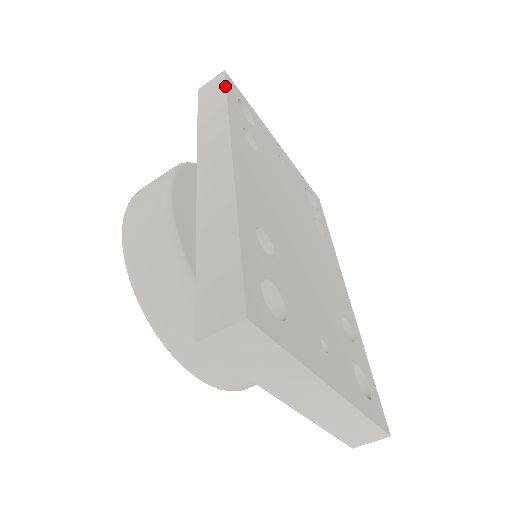
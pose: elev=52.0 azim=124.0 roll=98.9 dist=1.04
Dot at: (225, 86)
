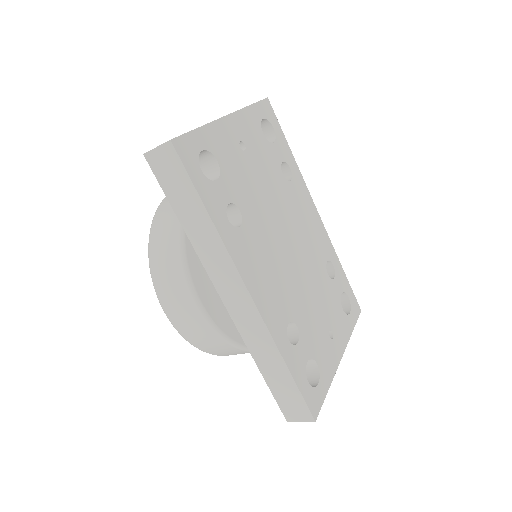
Dot at: (190, 180)
